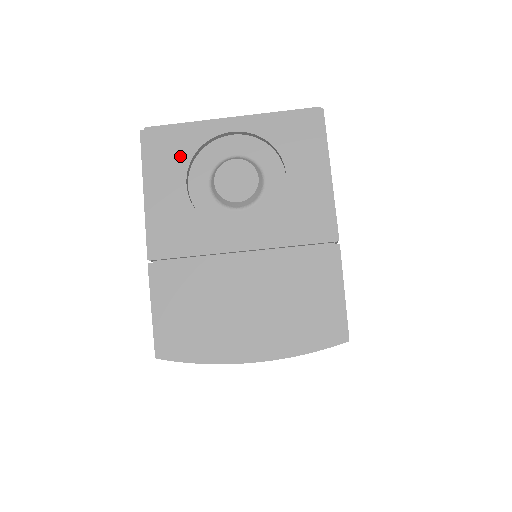
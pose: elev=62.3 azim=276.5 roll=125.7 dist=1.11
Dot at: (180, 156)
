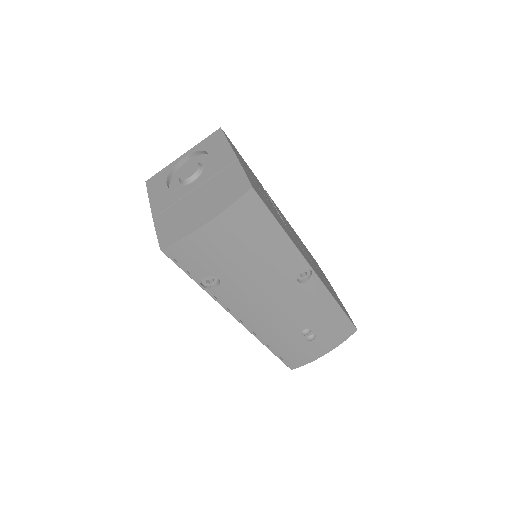
Dot at: (163, 178)
